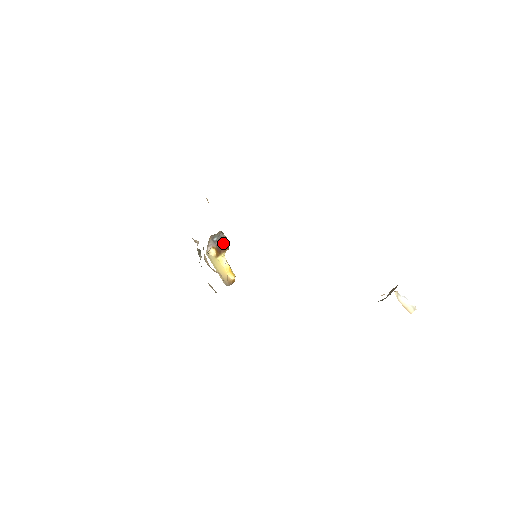
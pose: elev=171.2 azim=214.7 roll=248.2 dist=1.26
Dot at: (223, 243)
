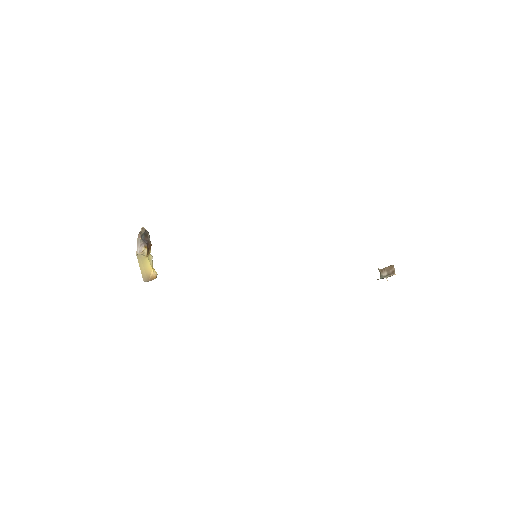
Dot at: (148, 240)
